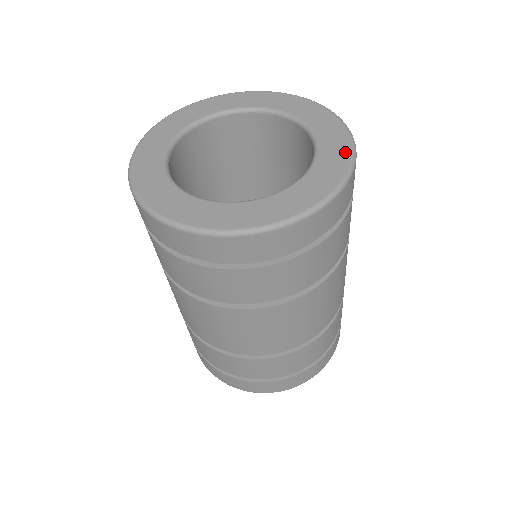
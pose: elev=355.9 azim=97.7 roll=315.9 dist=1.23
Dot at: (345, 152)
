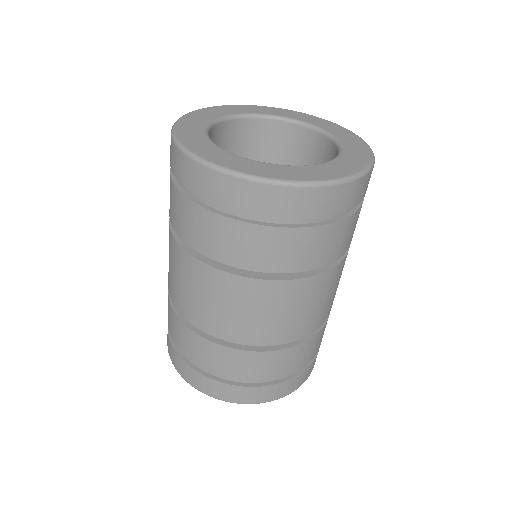
Dot at: (364, 147)
